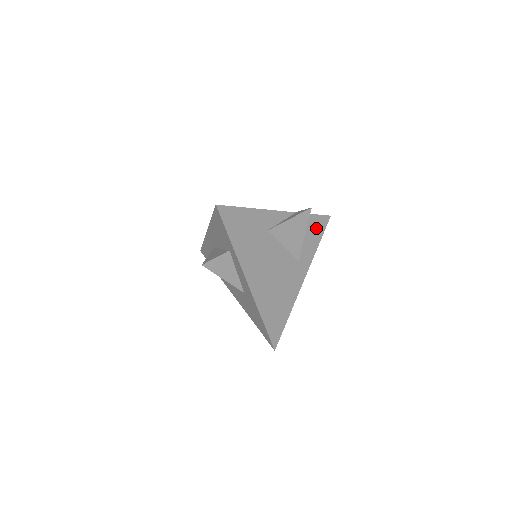
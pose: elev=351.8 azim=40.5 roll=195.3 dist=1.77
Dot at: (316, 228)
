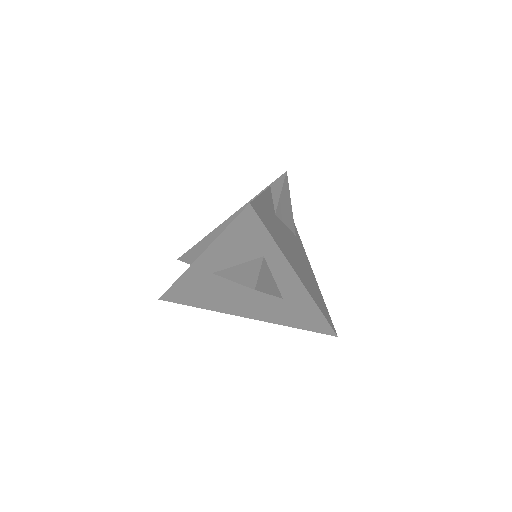
Dot at: occluded
